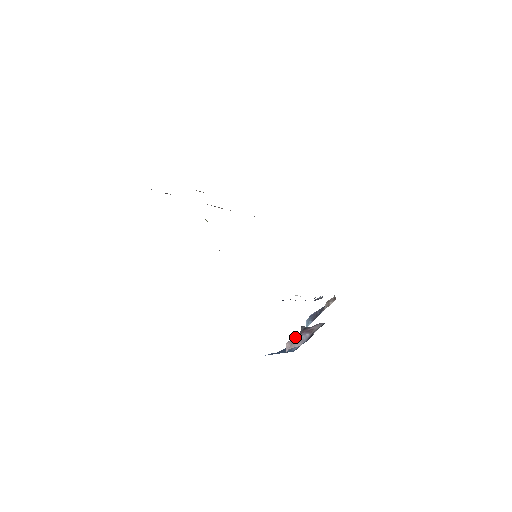
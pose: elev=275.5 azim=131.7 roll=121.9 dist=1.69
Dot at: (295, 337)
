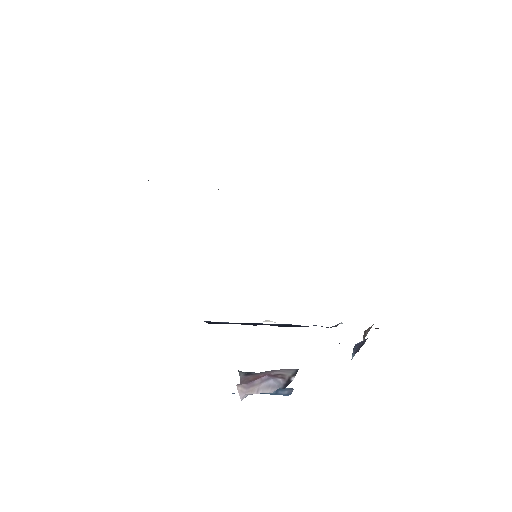
Dot at: (246, 381)
